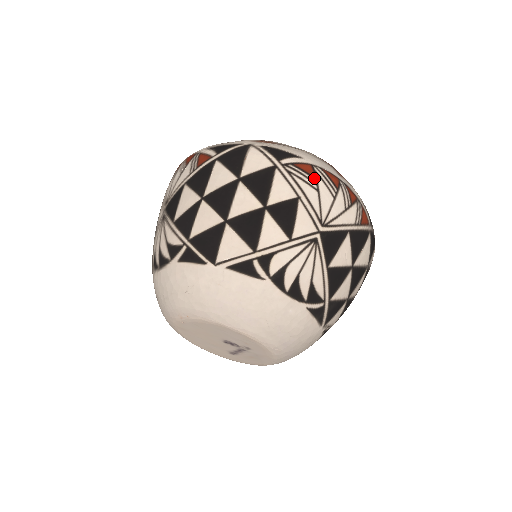
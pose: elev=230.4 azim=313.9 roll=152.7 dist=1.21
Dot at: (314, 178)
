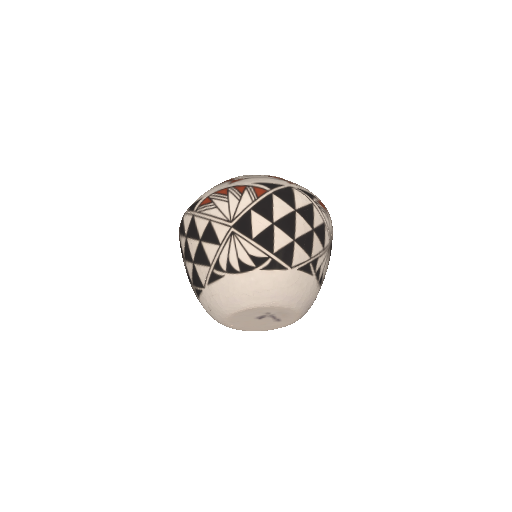
Dot at: (211, 203)
